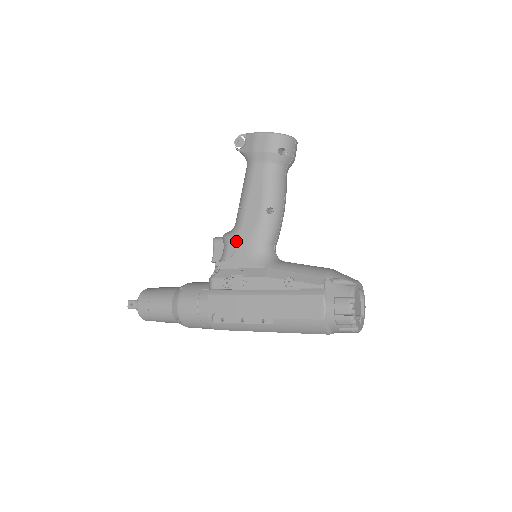
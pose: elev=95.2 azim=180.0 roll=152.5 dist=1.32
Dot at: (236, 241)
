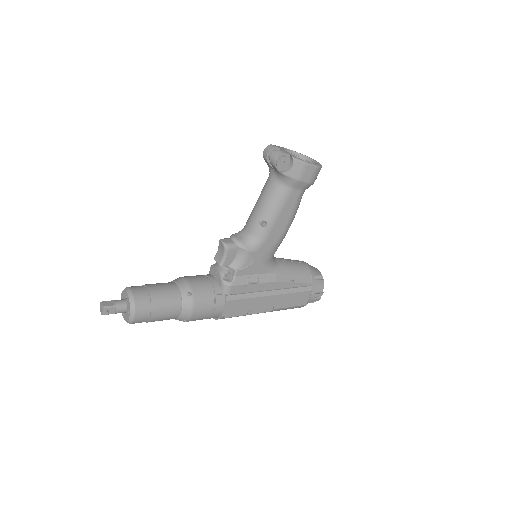
Dot at: (257, 254)
